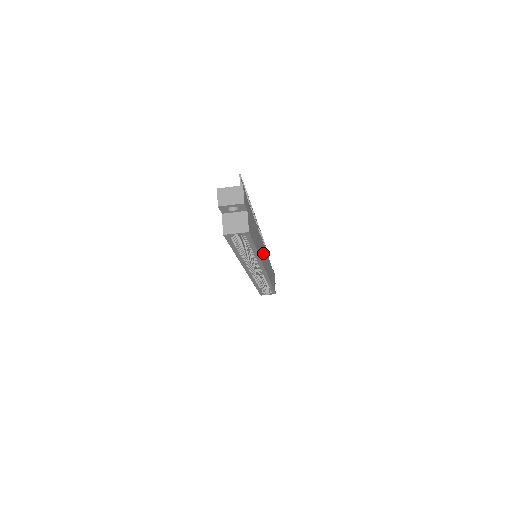
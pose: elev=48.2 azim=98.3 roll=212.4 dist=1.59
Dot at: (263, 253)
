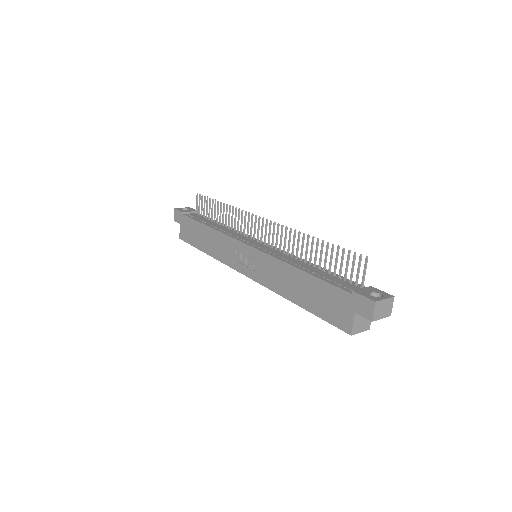
Dot at: occluded
